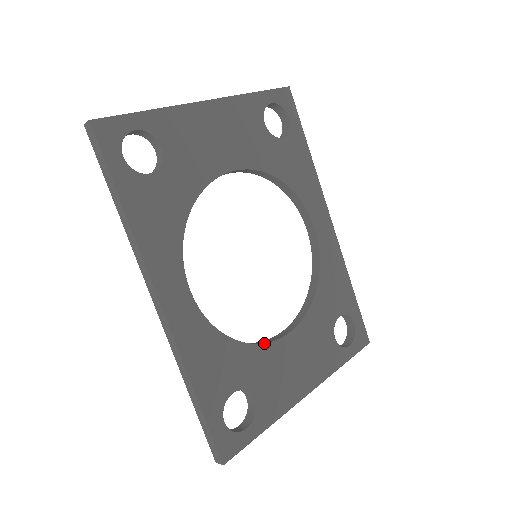
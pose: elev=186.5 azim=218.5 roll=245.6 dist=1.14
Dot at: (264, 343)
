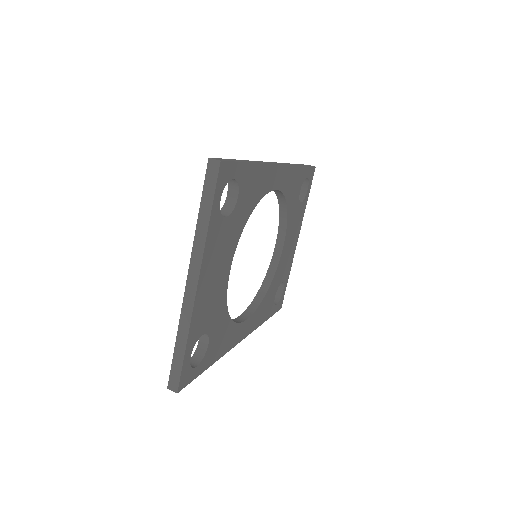
Dot at: (277, 268)
